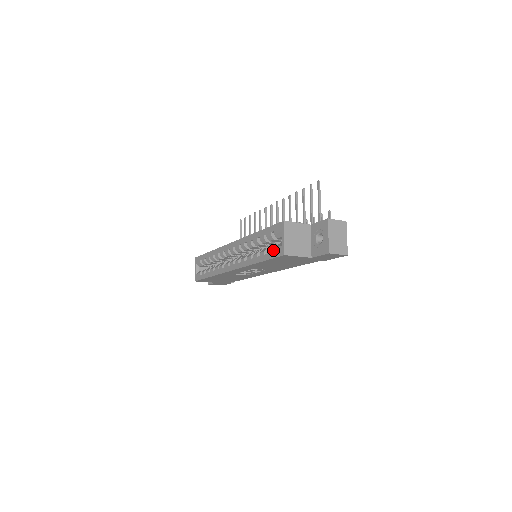
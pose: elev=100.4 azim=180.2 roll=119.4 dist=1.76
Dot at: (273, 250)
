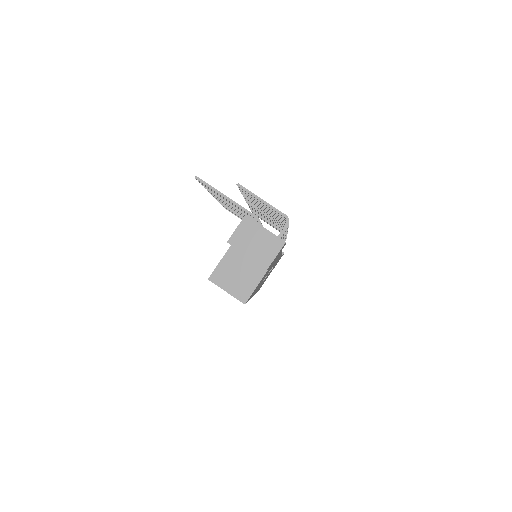
Dot at: occluded
